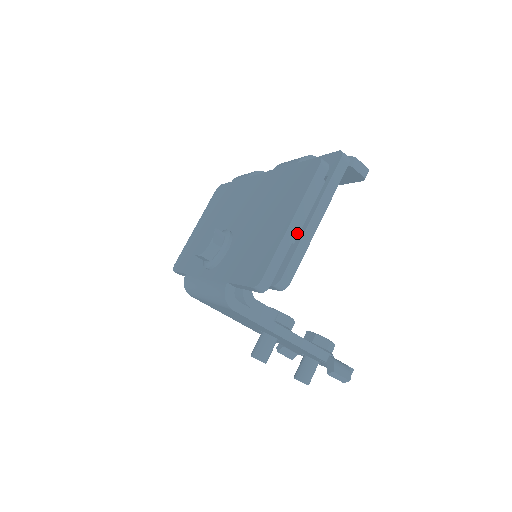
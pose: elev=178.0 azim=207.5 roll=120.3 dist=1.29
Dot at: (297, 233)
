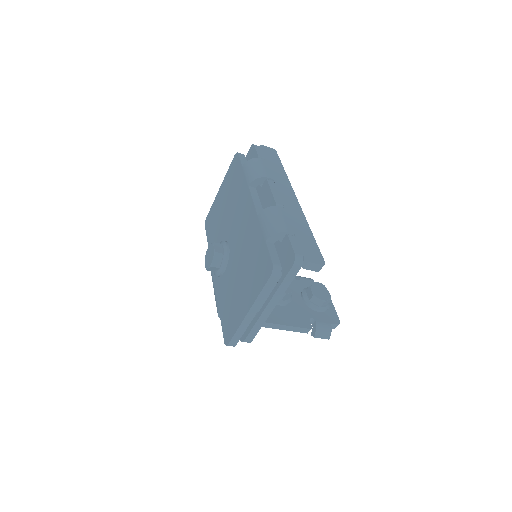
Dot at: occluded
